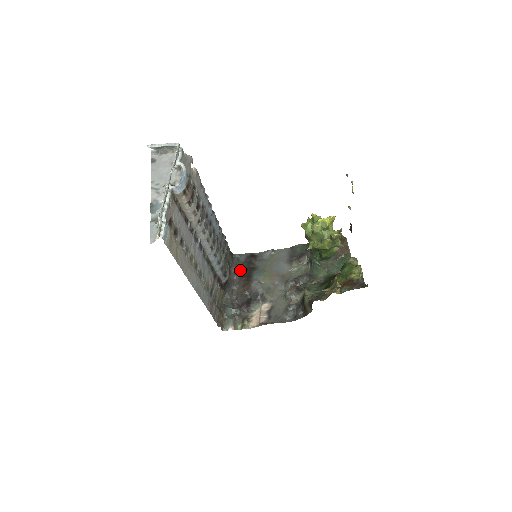
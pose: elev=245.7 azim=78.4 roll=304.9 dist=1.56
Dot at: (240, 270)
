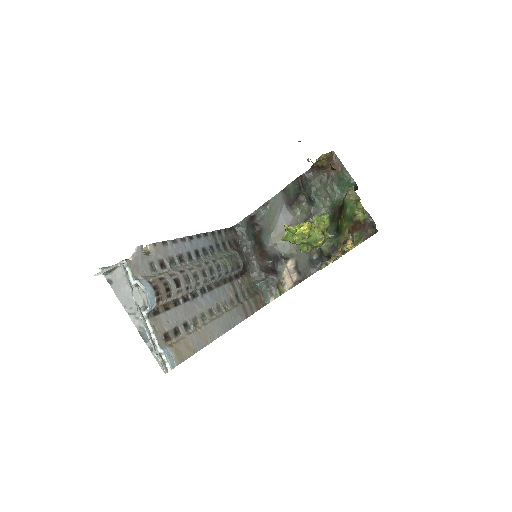
Dot at: (248, 239)
